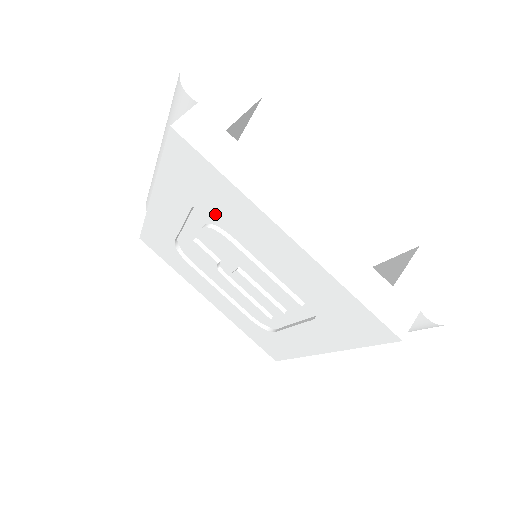
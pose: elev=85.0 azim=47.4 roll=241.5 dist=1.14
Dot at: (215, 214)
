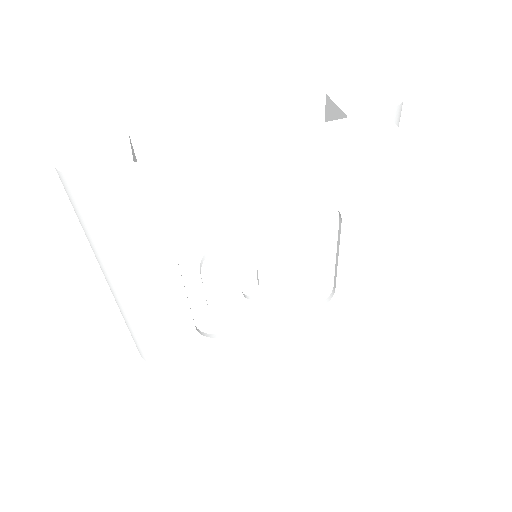
Dot at: (196, 240)
